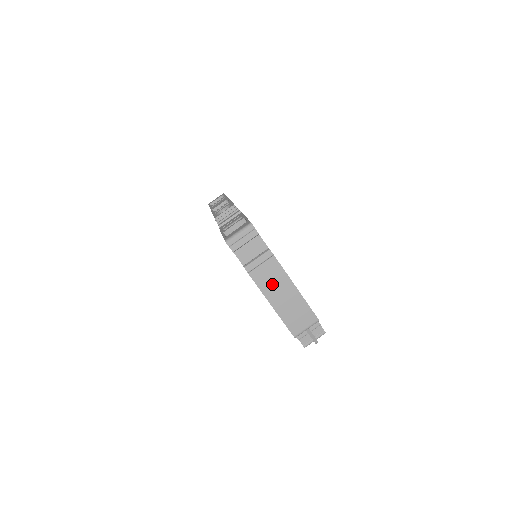
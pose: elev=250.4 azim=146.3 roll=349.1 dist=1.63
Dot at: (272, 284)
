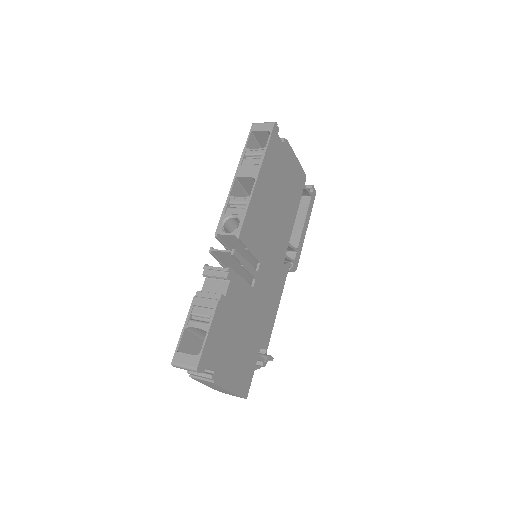
Dot at: (209, 385)
